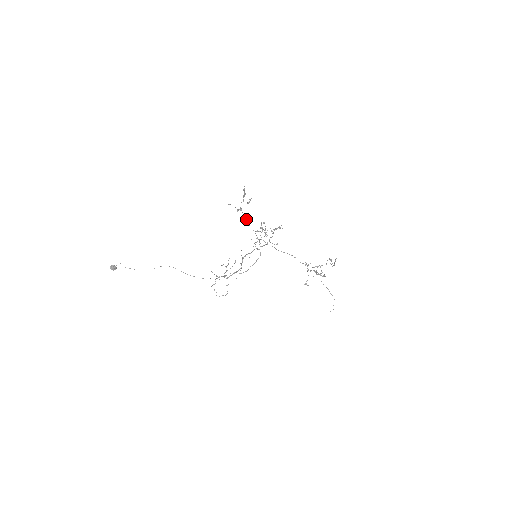
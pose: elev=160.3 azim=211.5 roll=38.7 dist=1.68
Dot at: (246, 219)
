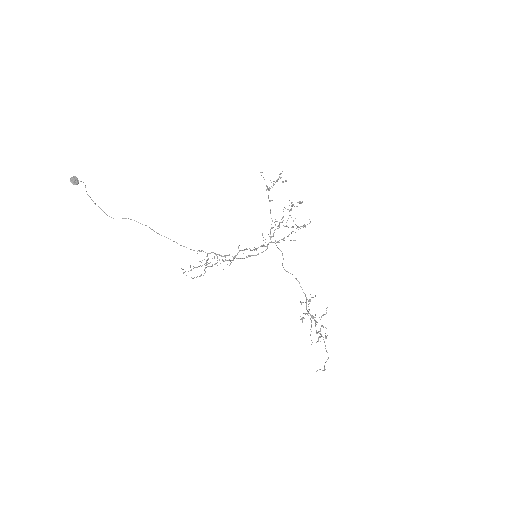
Dot at: occluded
